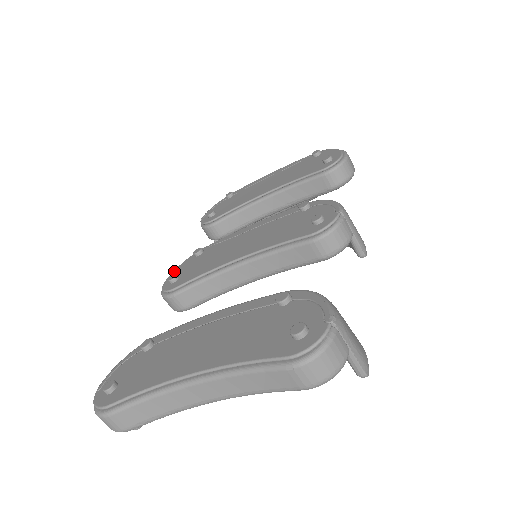
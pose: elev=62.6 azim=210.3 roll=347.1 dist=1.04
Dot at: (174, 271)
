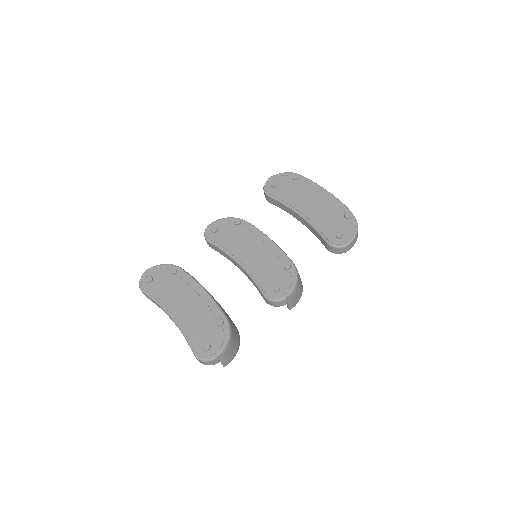
Dot at: (220, 220)
